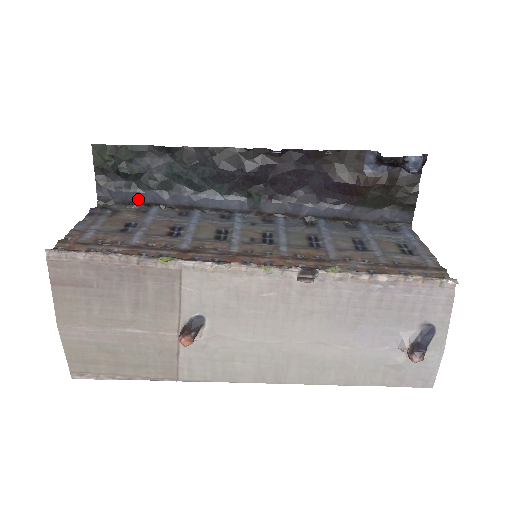
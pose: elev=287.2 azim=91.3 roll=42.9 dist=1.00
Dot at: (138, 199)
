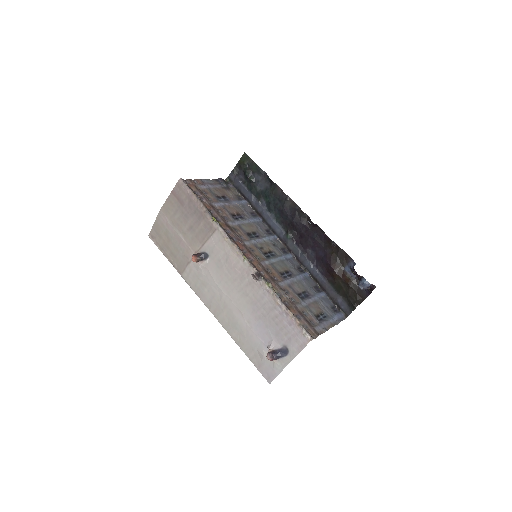
Dot at: (243, 191)
